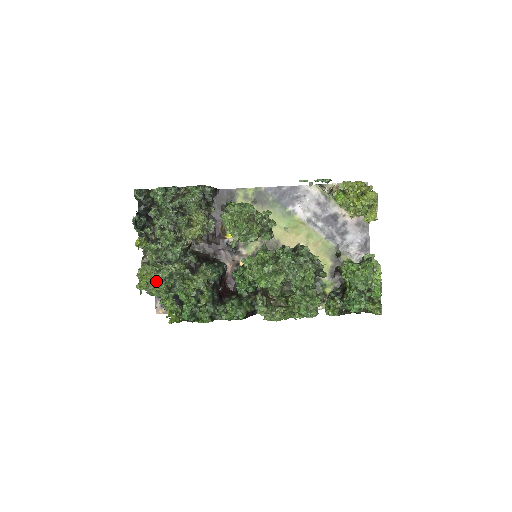
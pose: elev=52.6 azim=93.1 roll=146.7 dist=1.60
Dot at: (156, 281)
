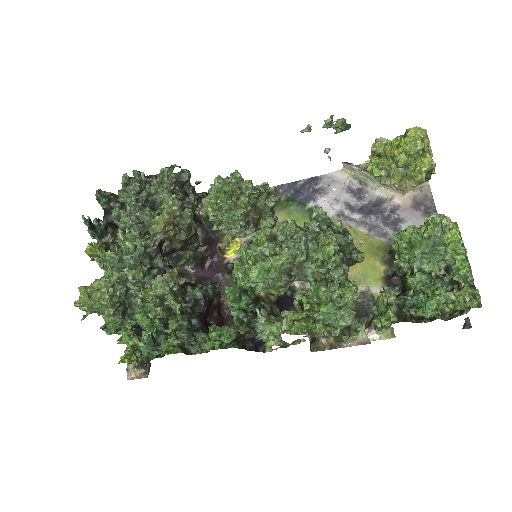
Dot at: (103, 293)
